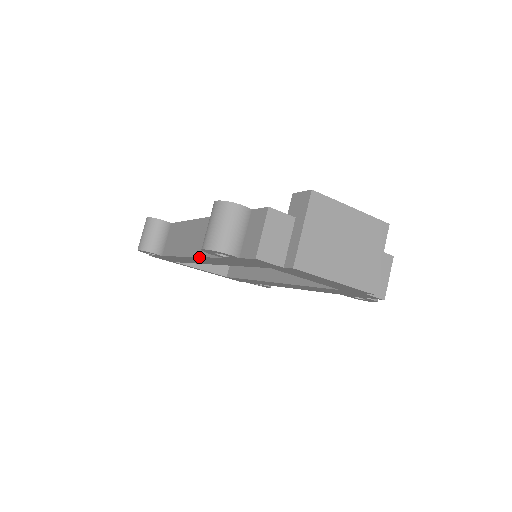
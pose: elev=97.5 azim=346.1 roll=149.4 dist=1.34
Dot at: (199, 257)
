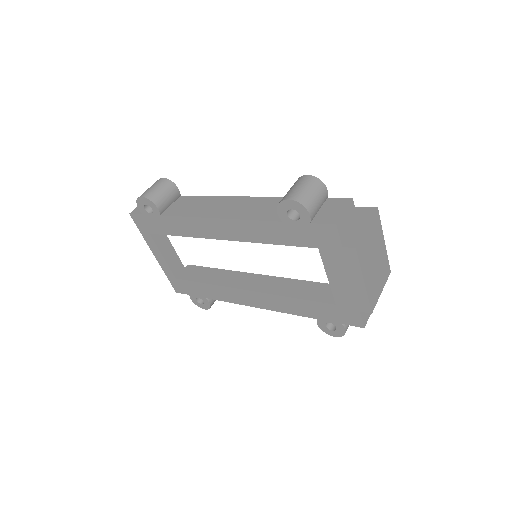
Dot at: (236, 220)
